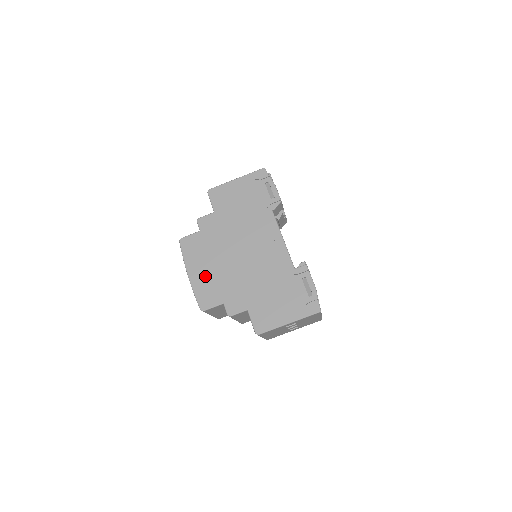
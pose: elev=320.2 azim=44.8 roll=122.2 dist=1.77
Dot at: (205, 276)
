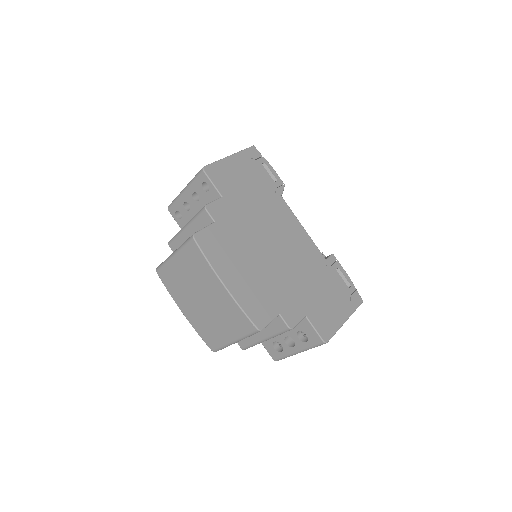
Dot at: (246, 282)
